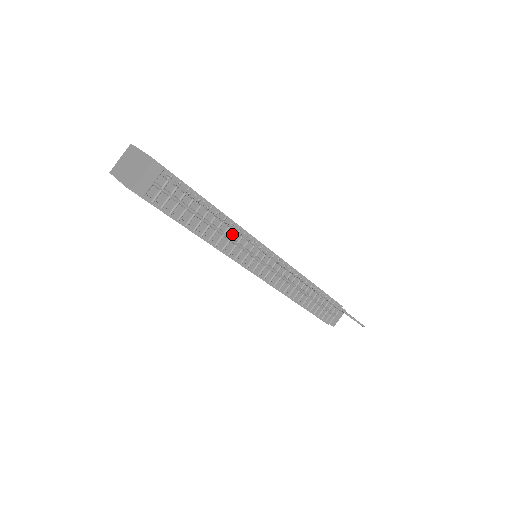
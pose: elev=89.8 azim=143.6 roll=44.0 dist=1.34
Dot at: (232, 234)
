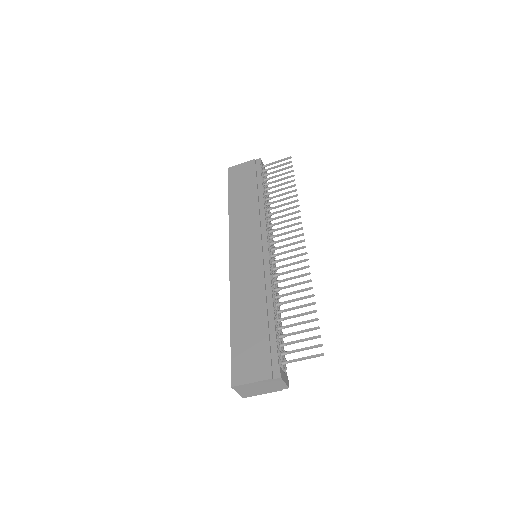
Dot at: (274, 291)
